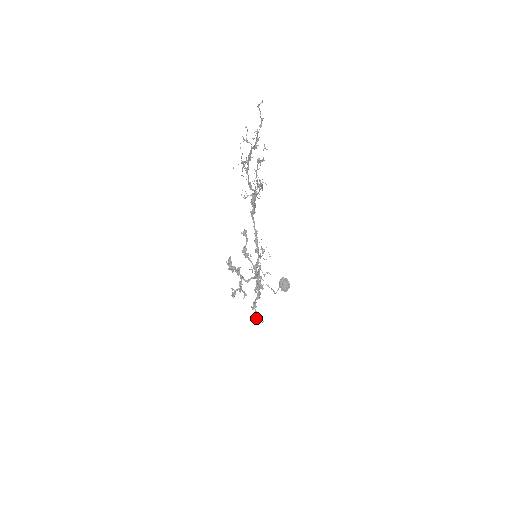
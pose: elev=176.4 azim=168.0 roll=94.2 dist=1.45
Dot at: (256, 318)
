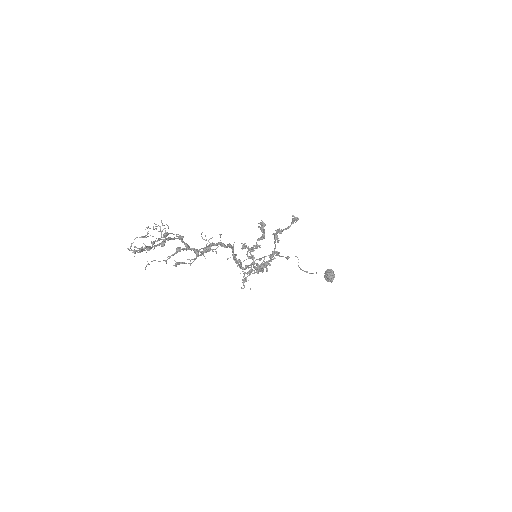
Dot at: (243, 279)
